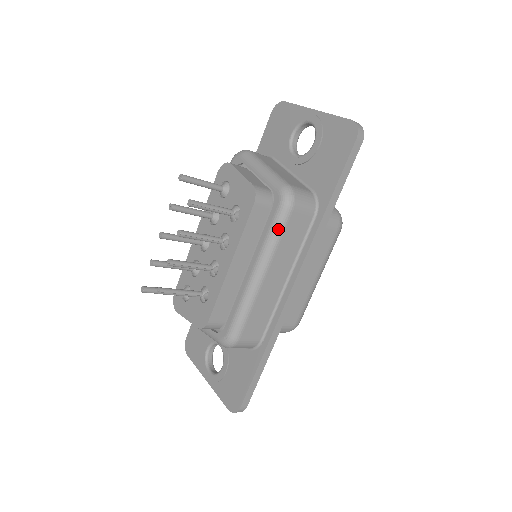
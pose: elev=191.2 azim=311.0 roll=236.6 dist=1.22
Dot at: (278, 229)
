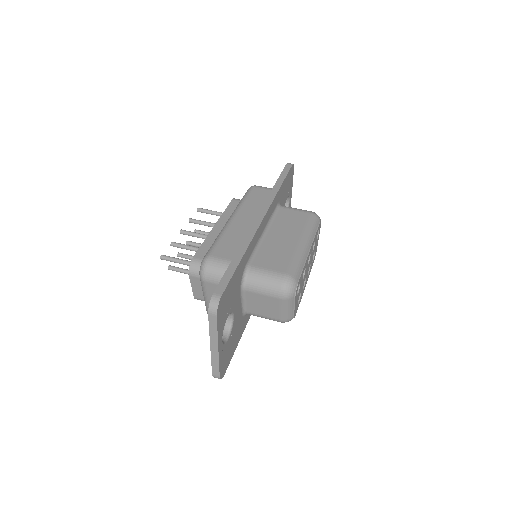
Dot at: occluded
